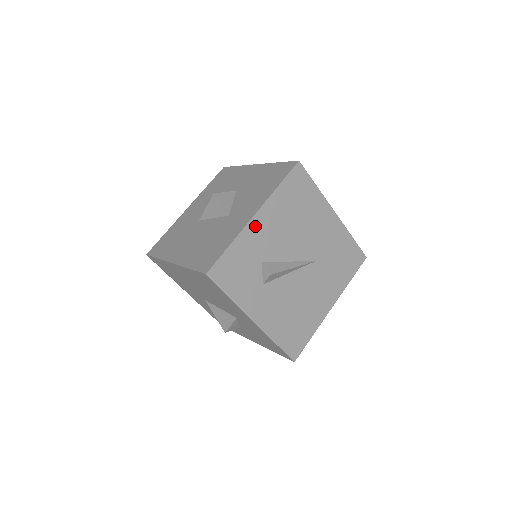
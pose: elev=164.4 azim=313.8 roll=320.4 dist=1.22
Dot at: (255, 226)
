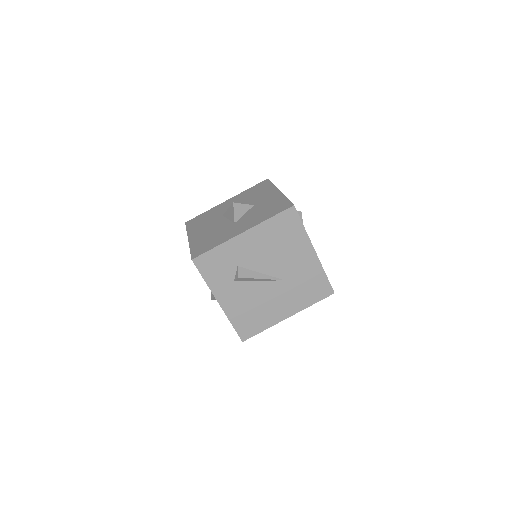
Dot at: (240, 240)
